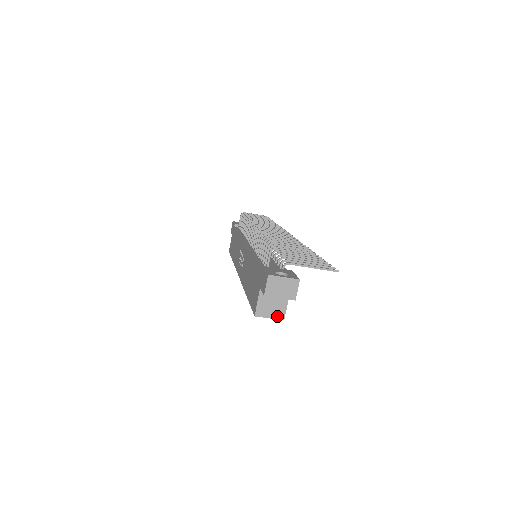
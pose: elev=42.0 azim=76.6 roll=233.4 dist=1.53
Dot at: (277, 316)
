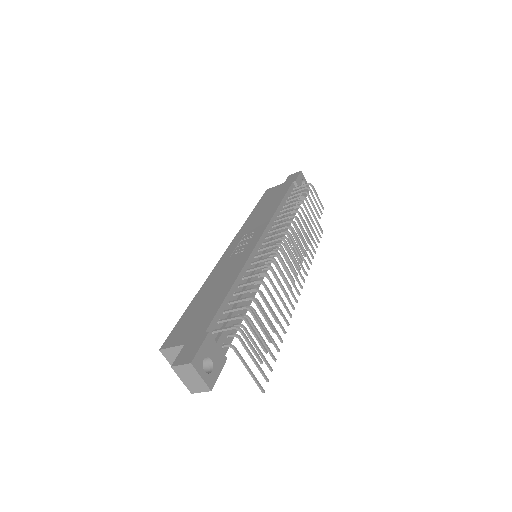
Dot at: occluded
